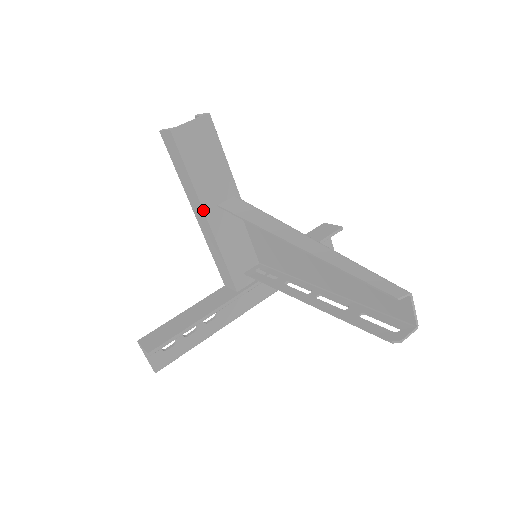
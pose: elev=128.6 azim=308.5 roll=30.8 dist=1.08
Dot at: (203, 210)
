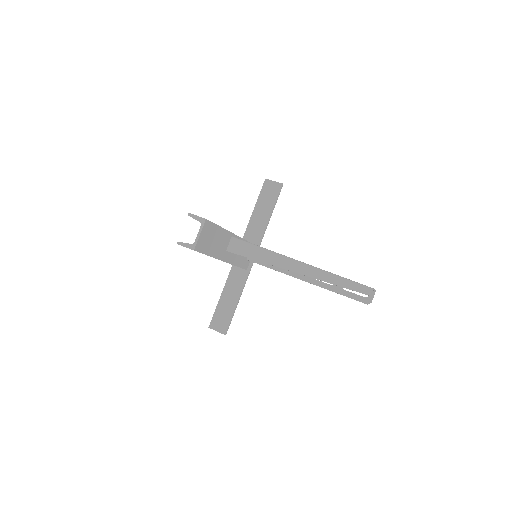
Dot at: occluded
